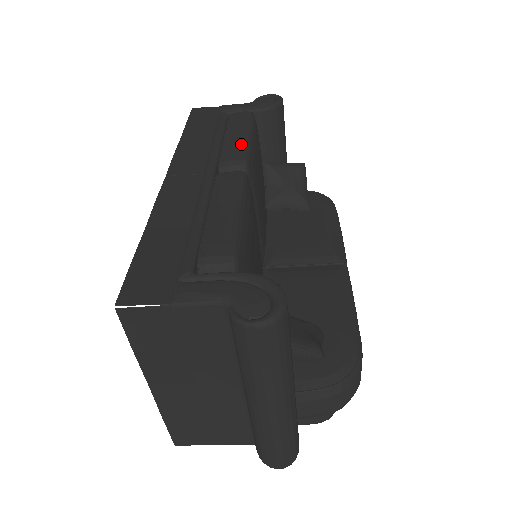
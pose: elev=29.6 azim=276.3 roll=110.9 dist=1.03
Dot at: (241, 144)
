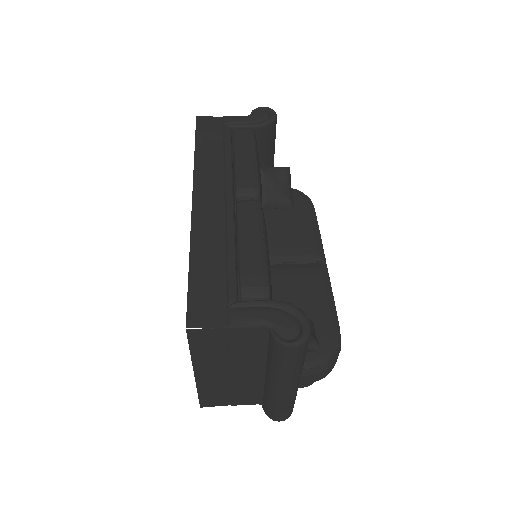
Dot at: (252, 170)
